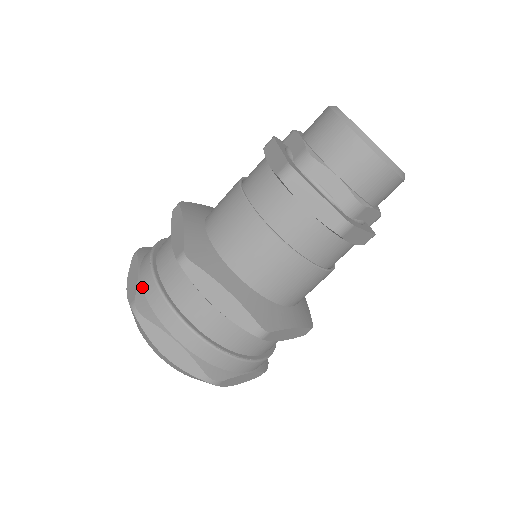
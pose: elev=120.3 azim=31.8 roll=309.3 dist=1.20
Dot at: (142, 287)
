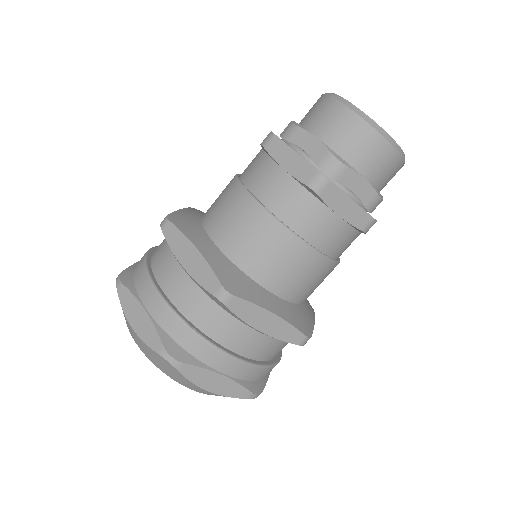
Dot at: (135, 266)
